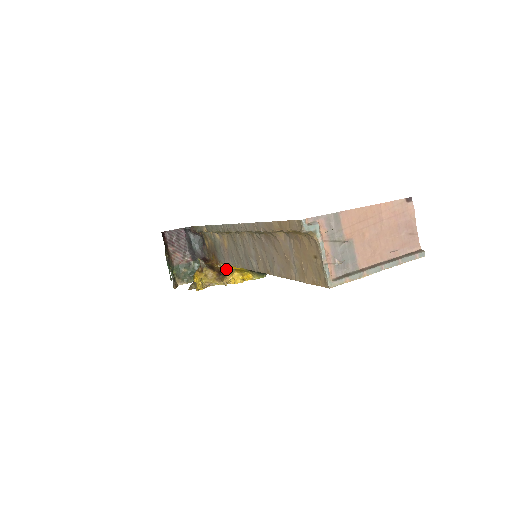
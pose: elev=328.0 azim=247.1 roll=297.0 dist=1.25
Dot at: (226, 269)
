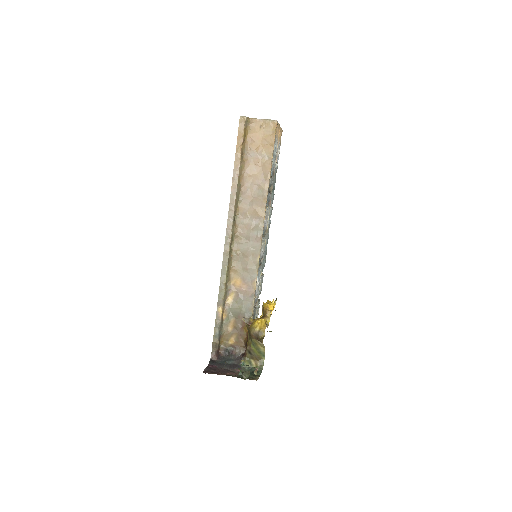
Dot at: occluded
